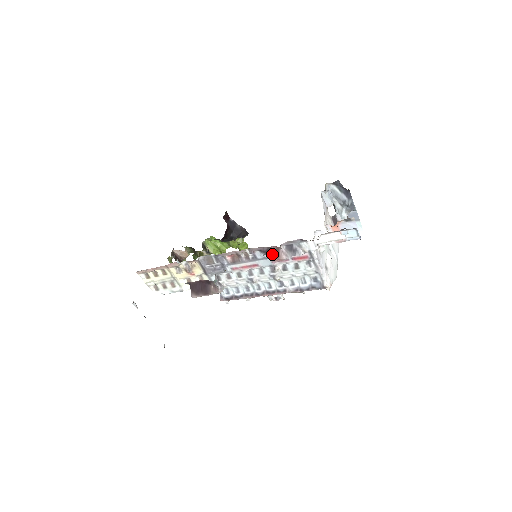
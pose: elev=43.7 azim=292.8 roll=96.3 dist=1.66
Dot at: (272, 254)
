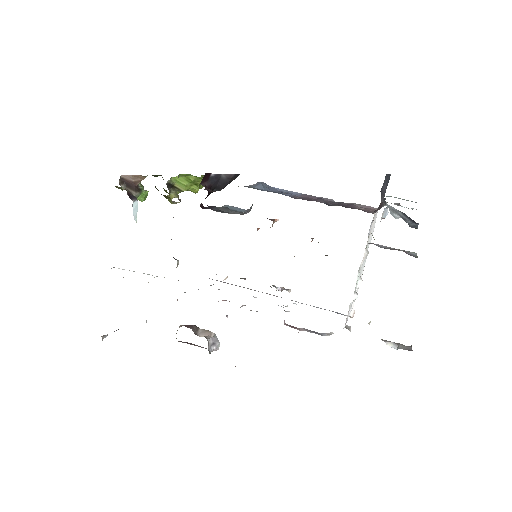
Dot at: (285, 323)
